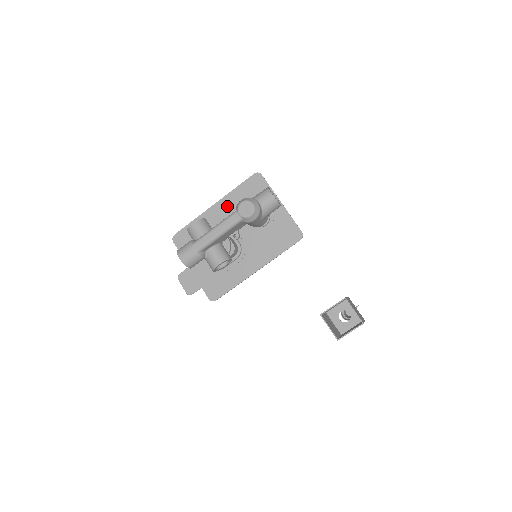
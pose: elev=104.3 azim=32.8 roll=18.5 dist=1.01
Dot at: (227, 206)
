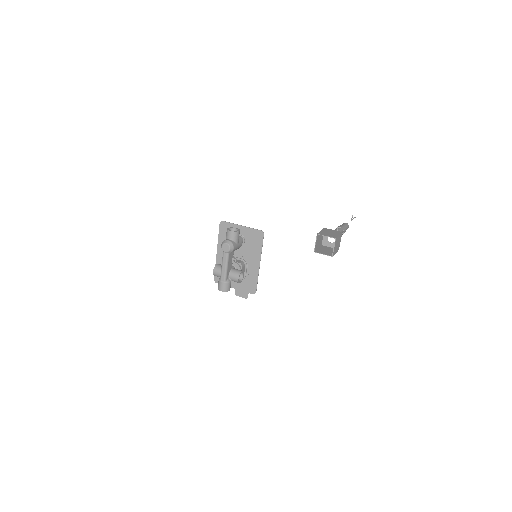
Dot at: occluded
